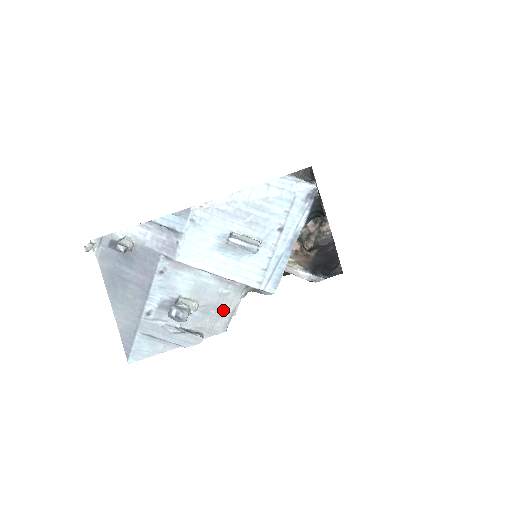
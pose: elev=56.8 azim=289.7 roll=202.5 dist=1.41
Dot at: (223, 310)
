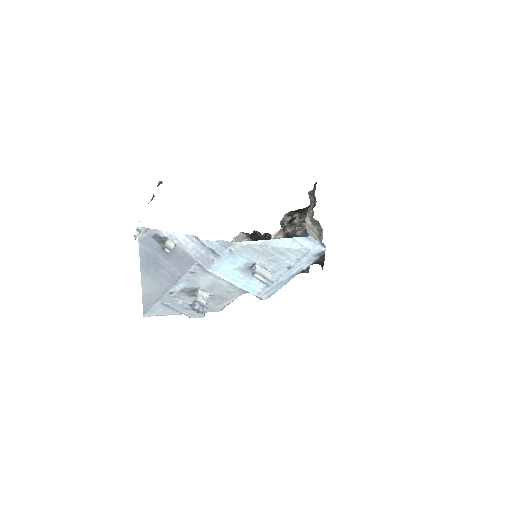
Dot at: (225, 300)
